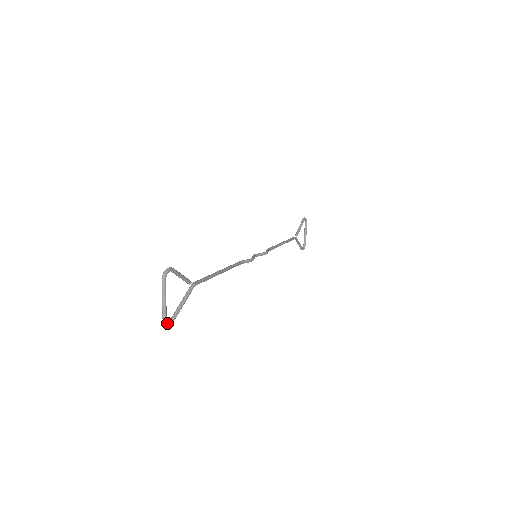
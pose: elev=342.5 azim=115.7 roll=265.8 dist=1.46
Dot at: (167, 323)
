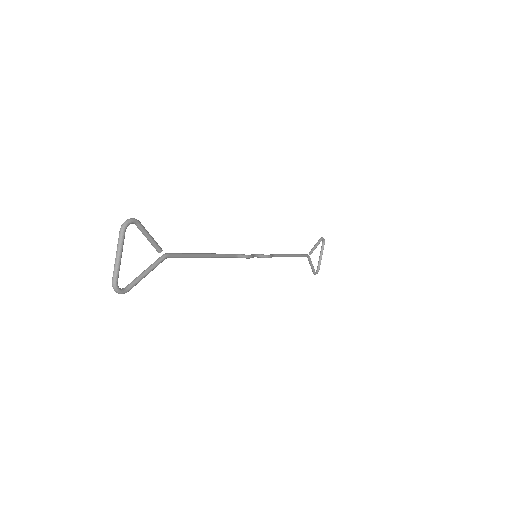
Dot at: (117, 291)
